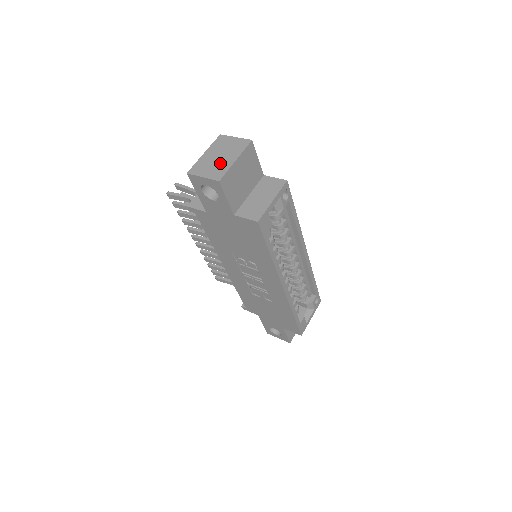
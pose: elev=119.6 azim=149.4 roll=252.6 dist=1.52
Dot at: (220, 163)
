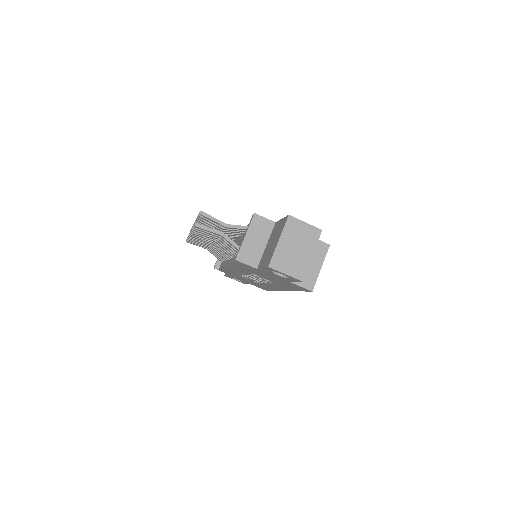
Dot at: (299, 258)
